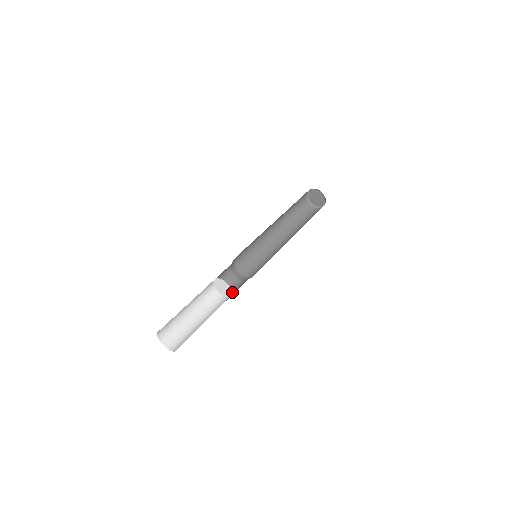
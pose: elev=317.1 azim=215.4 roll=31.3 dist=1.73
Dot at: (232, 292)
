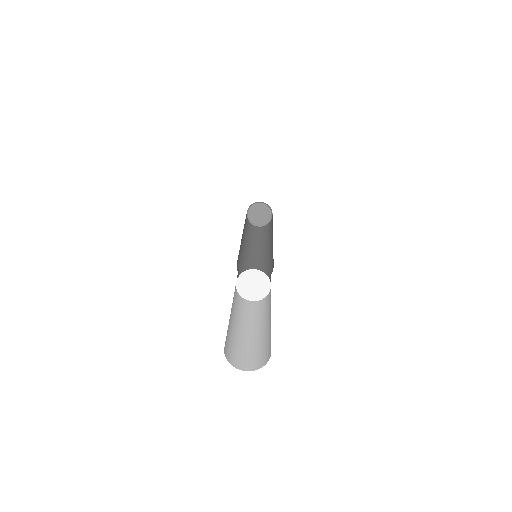
Dot at: occluded
